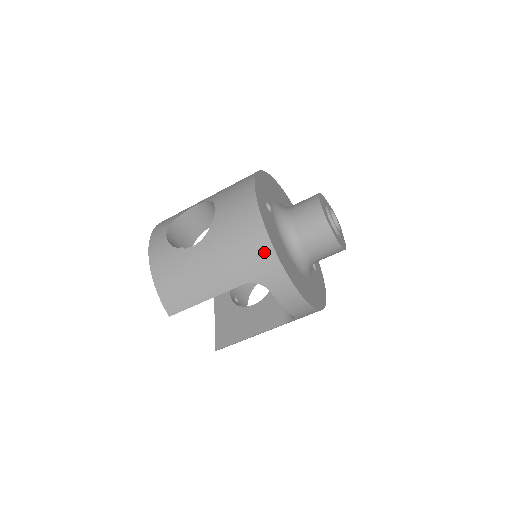
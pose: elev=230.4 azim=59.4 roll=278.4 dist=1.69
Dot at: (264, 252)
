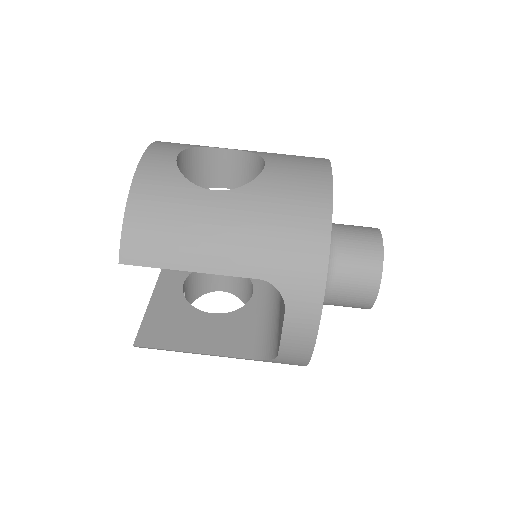
Dot at: (313, 253)
